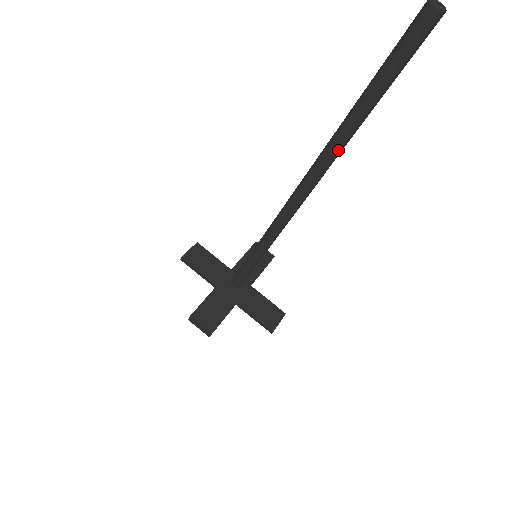
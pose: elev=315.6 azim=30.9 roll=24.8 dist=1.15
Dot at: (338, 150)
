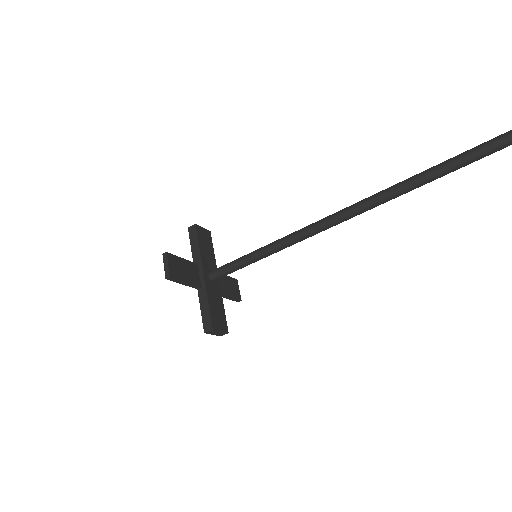
Dot at: occluded
